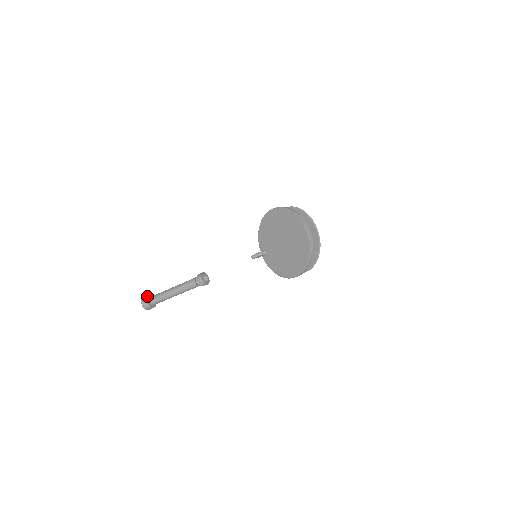
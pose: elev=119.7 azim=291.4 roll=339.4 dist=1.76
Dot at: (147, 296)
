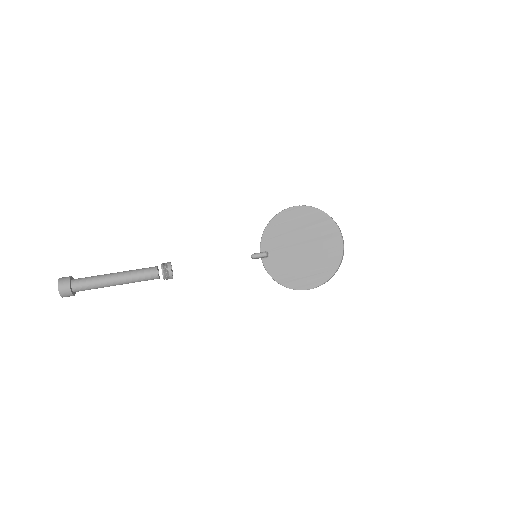
Dot at: (70, 277)
